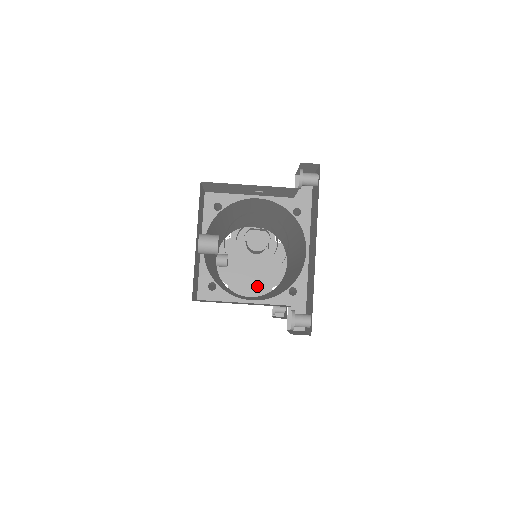
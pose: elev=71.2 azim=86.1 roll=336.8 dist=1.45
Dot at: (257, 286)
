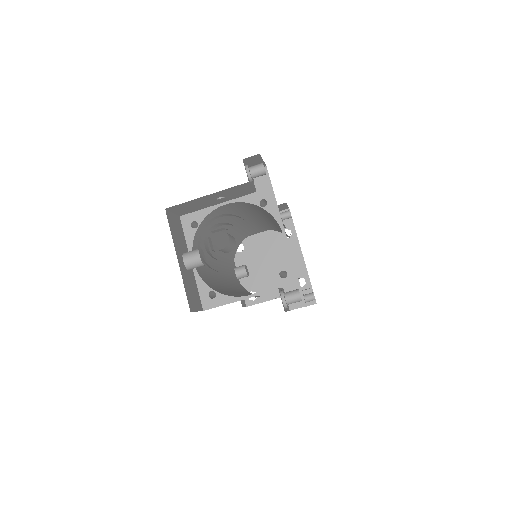
Dot at: occluded
